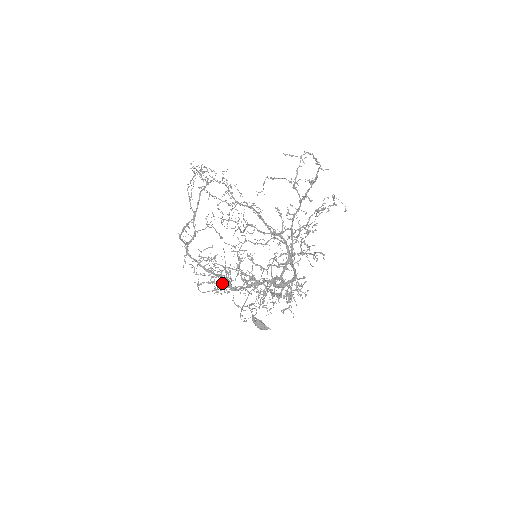
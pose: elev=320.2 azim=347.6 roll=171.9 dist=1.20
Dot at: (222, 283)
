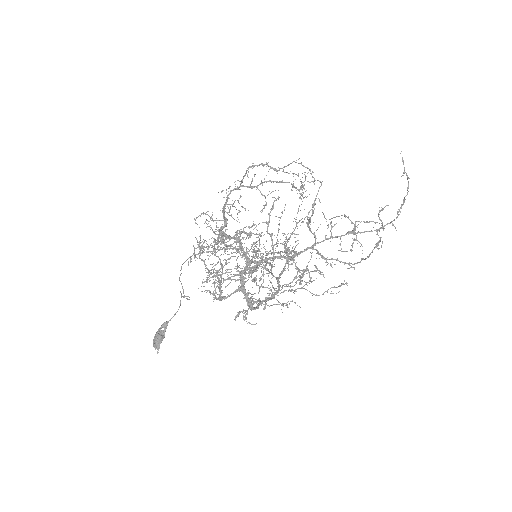
Dot at: (208, 246)
